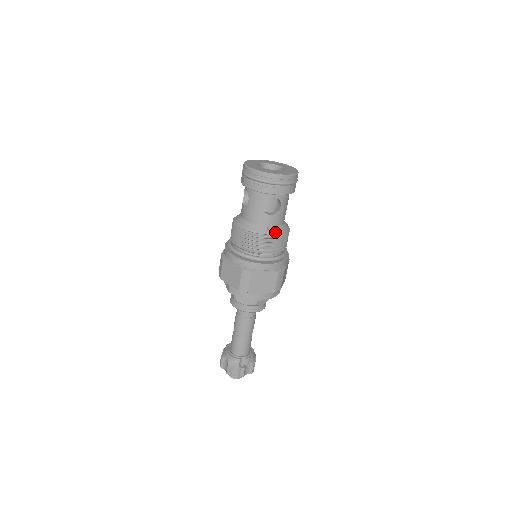
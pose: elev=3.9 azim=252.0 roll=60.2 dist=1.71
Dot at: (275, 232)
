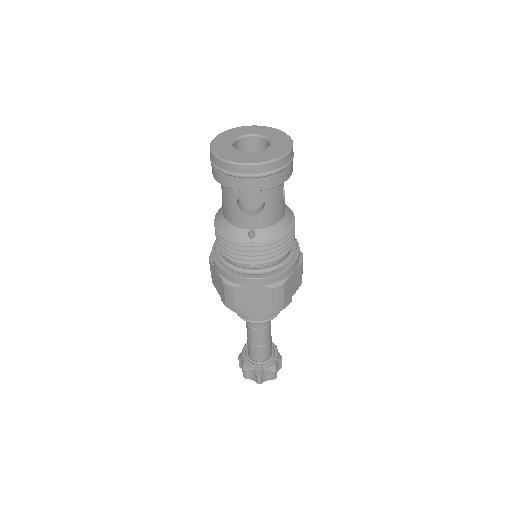
Dot at: (260, 238)
